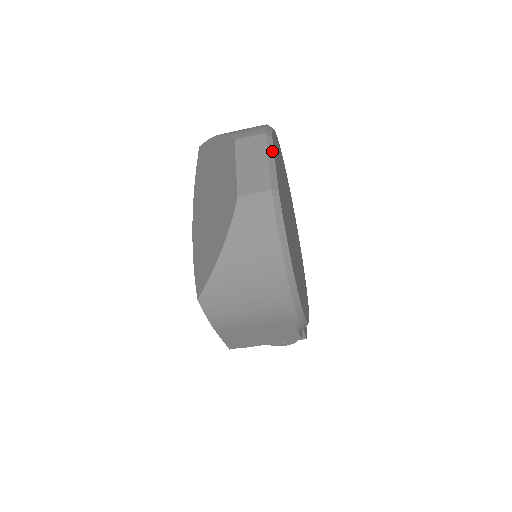
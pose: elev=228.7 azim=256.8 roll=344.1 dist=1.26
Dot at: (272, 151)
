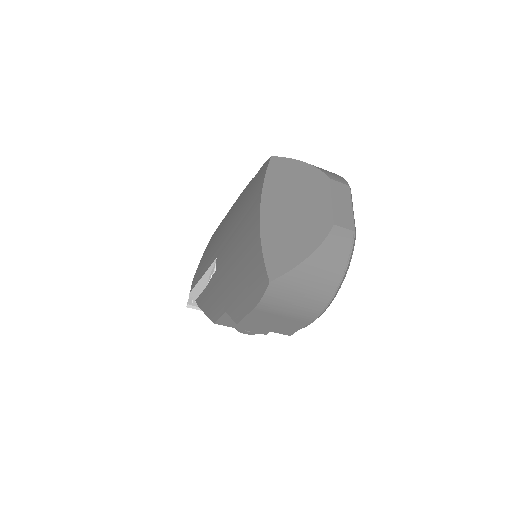
Dot at: occluded
